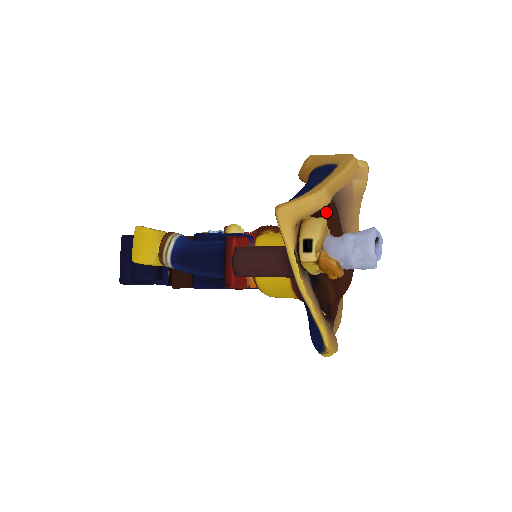
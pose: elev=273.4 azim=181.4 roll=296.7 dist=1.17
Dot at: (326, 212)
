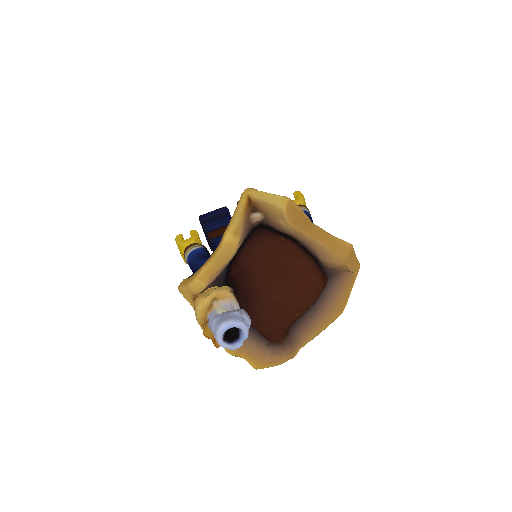
Dot at: (246, 262)
